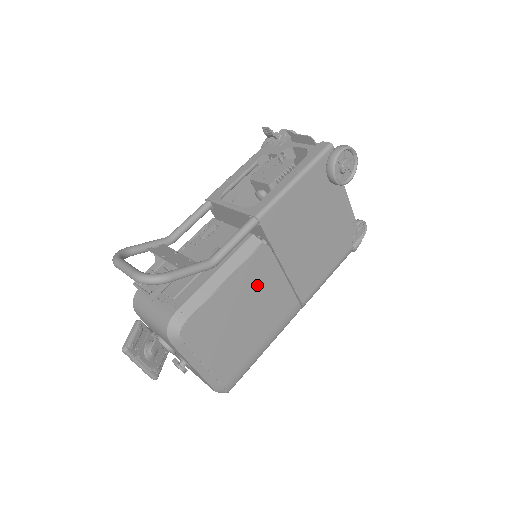
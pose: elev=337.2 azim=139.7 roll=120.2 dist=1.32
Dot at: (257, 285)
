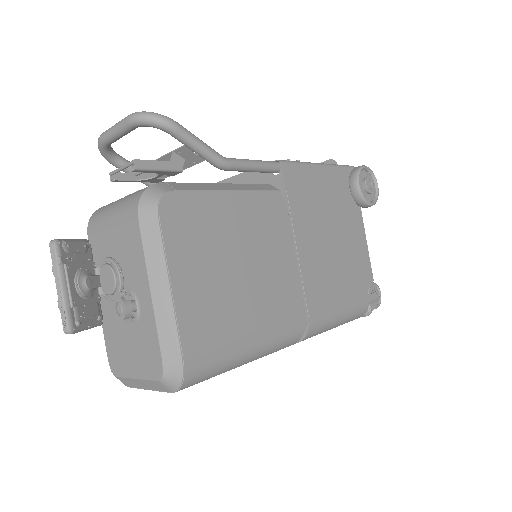
Dot at: (264, 236)
